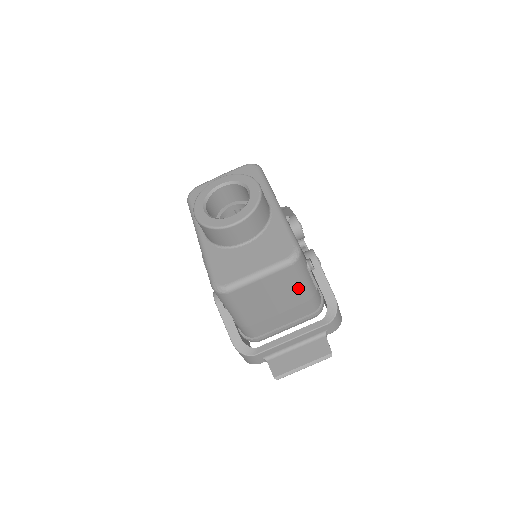
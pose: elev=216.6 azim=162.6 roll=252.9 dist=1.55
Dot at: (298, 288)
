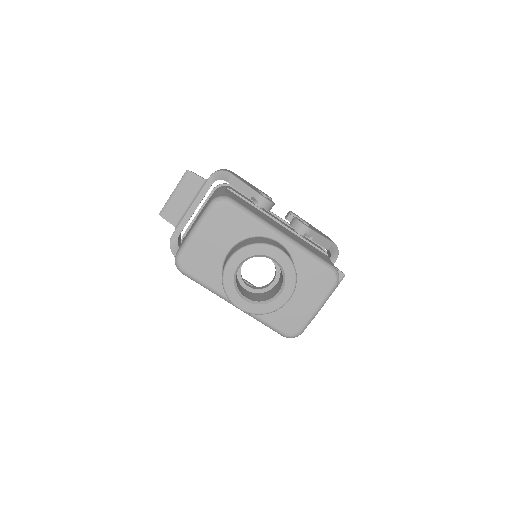
Dot at: occluded
